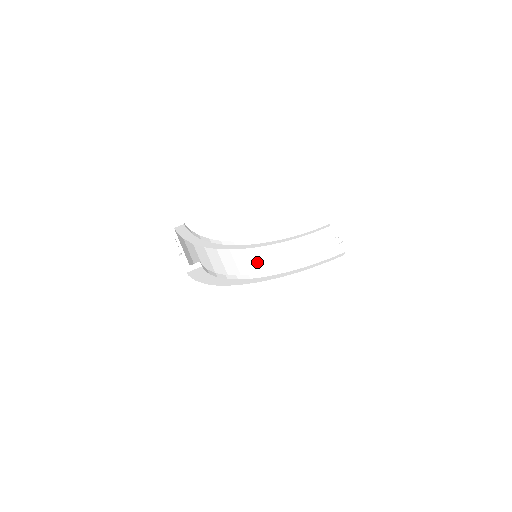
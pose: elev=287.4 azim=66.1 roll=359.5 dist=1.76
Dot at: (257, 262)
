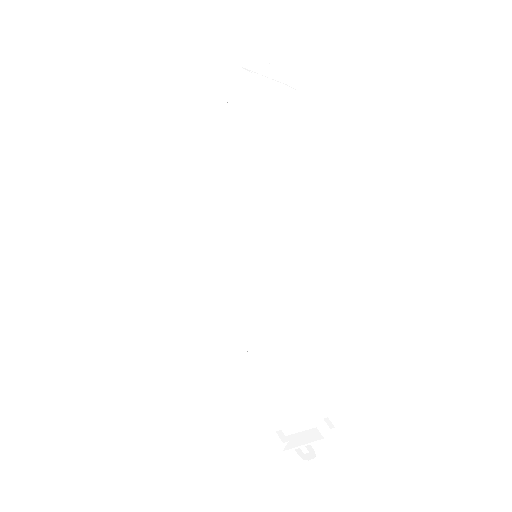
Dot at: (241, 238)
